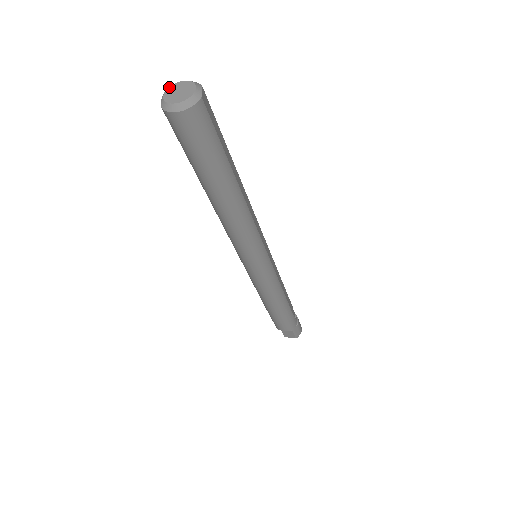
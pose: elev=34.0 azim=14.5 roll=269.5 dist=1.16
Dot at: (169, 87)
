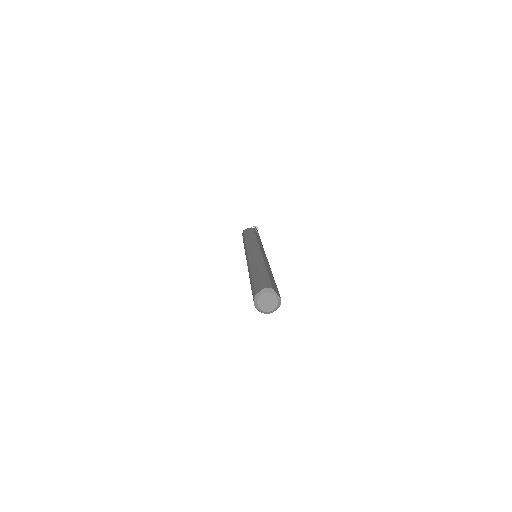
Dot at: (269, 293)
